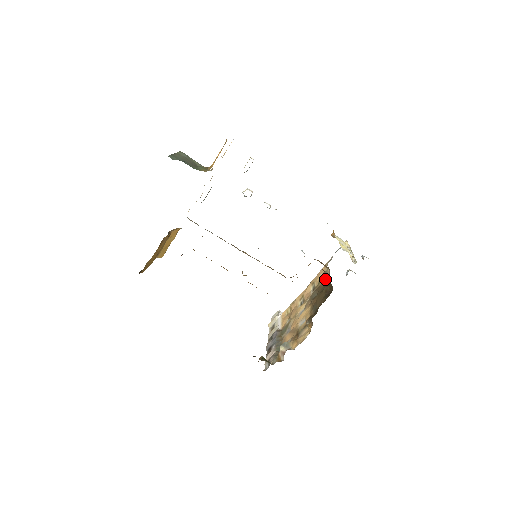
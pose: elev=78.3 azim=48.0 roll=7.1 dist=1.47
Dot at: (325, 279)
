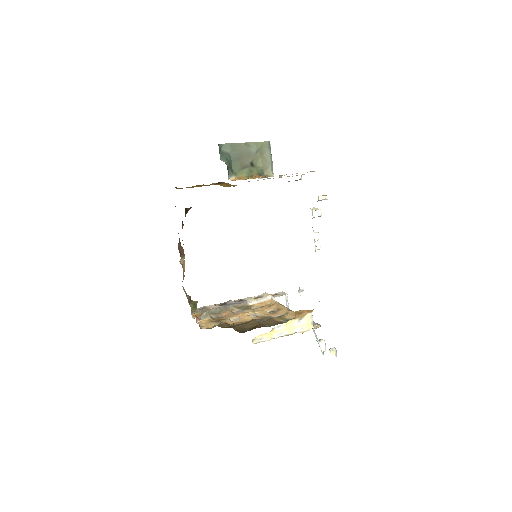
Dot at: (278, 322)
